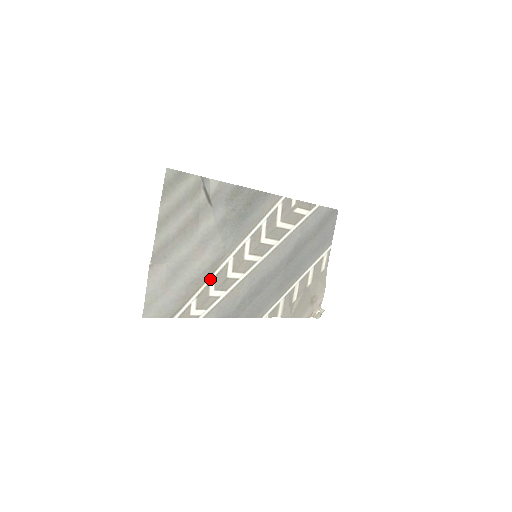
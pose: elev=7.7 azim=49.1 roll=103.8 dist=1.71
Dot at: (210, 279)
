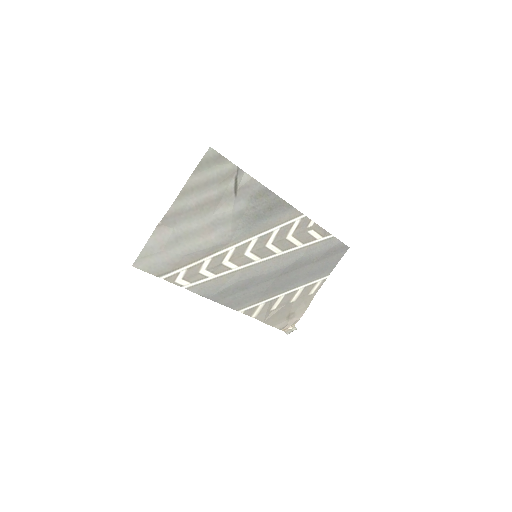
Dot at: (206, 258)
